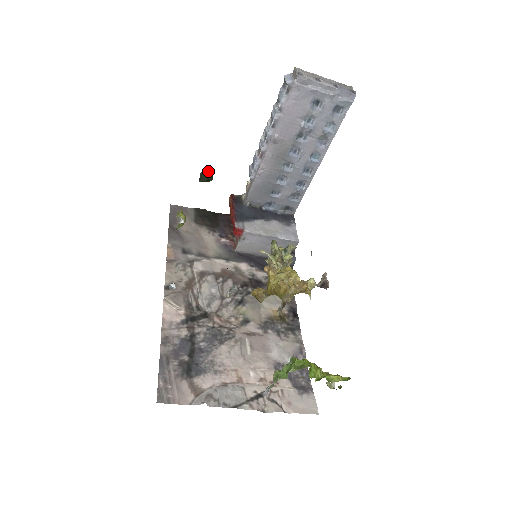
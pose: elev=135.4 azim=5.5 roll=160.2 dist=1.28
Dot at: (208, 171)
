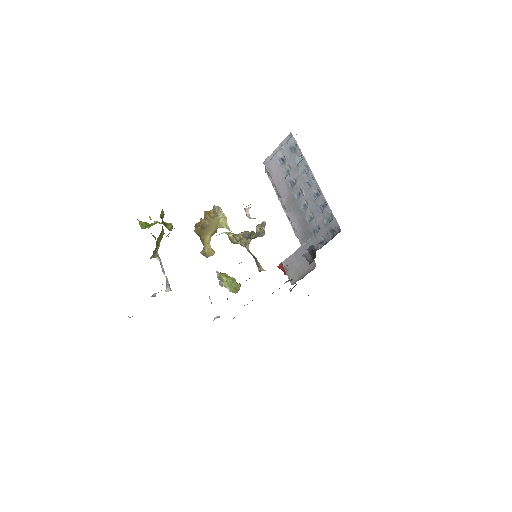
Dot at: occluded
